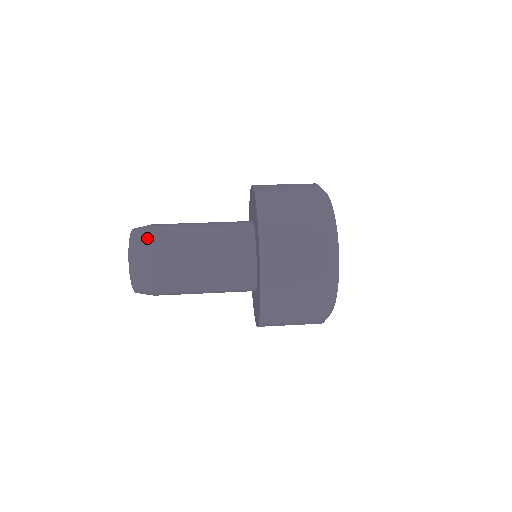
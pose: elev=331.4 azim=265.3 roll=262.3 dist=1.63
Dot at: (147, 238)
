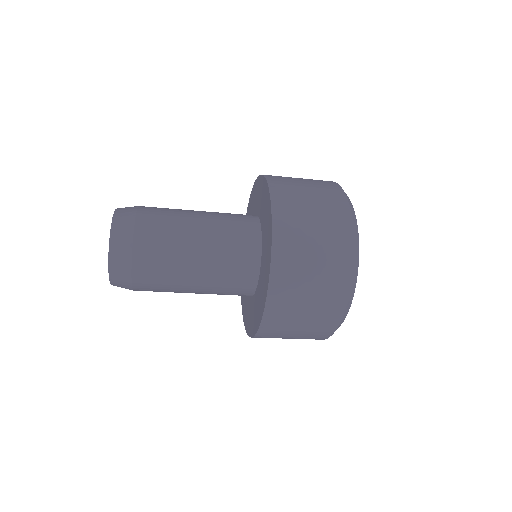
Dot at: (135, 215)
